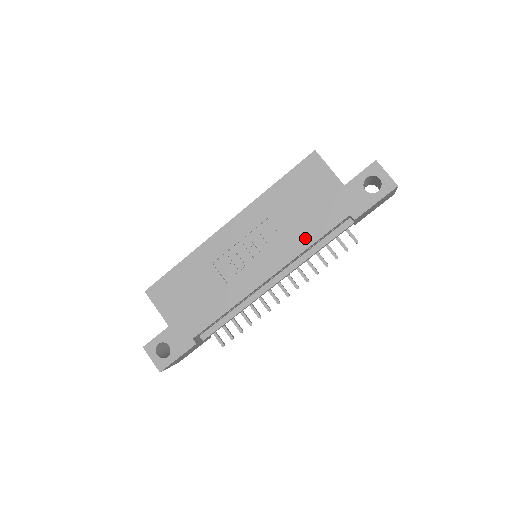
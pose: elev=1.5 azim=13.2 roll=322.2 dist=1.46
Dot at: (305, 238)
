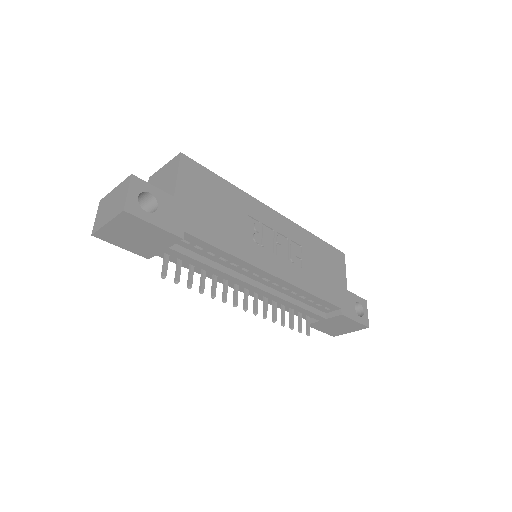
Dot at: (312, 286)
